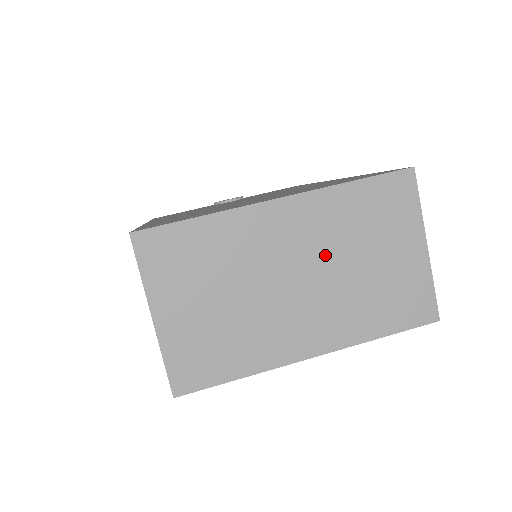
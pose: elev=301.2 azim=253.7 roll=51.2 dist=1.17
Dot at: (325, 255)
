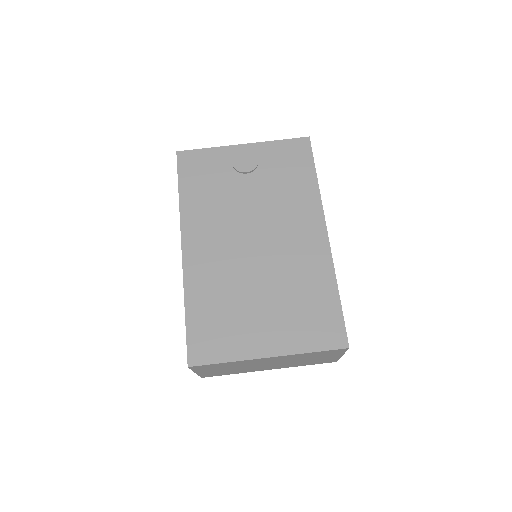
Dot at: (287, 361)
